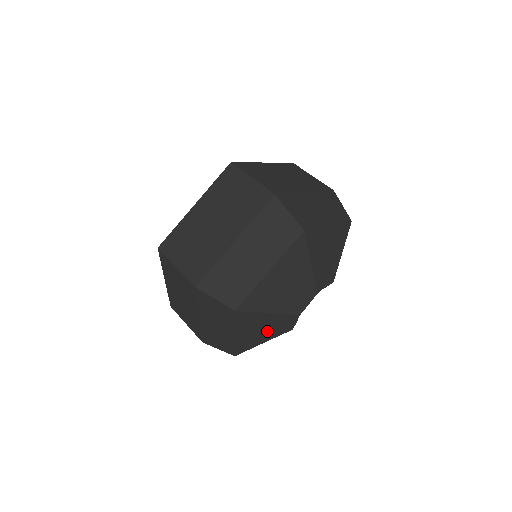
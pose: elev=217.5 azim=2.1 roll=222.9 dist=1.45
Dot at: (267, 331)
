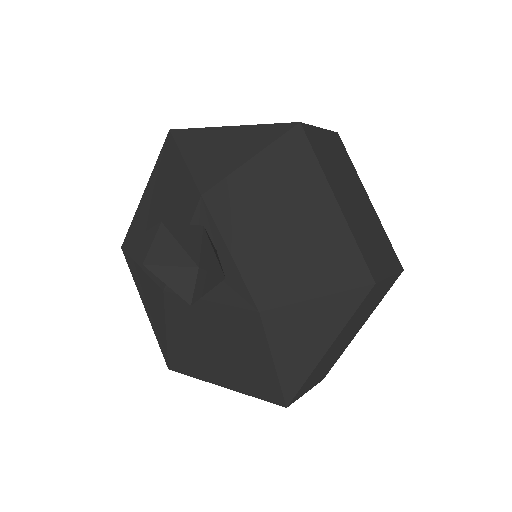
Dot at: occluded
